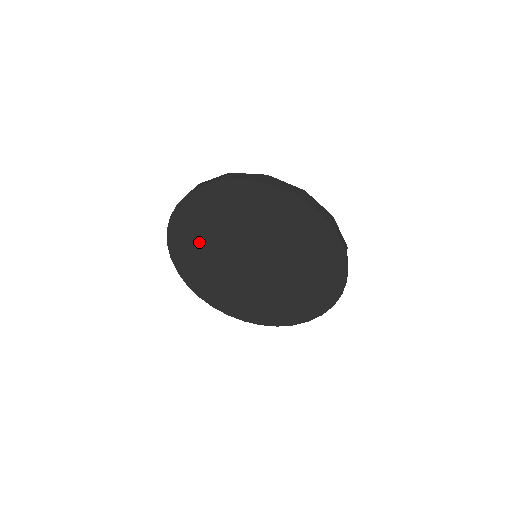
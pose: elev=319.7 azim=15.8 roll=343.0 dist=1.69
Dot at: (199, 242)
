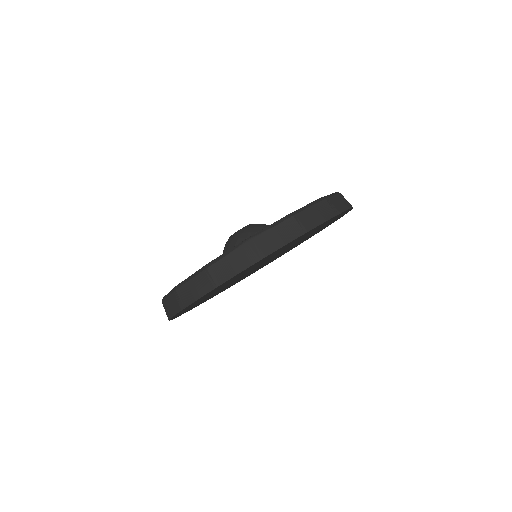
Dot at: occluded
